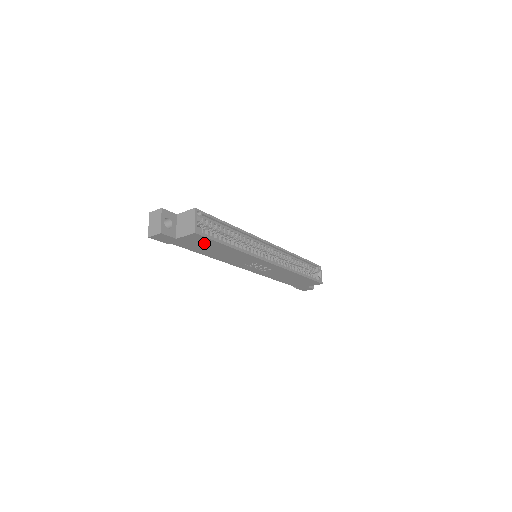
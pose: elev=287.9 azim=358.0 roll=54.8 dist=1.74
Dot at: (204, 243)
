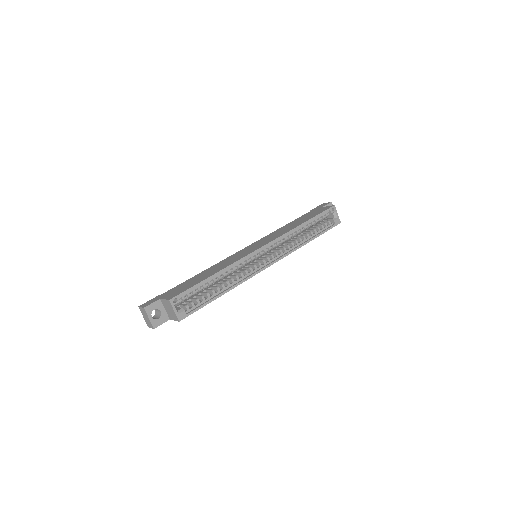
Dot at: occluded
